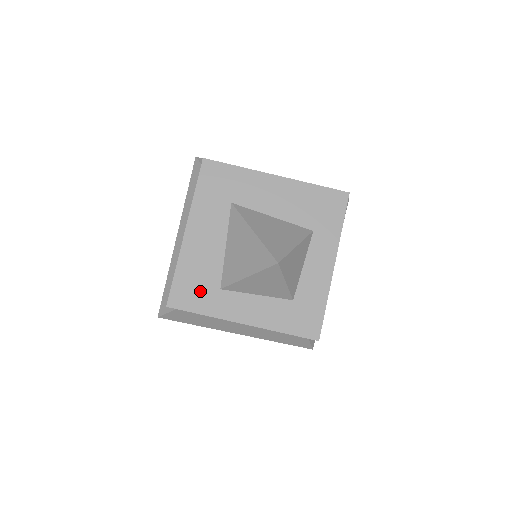
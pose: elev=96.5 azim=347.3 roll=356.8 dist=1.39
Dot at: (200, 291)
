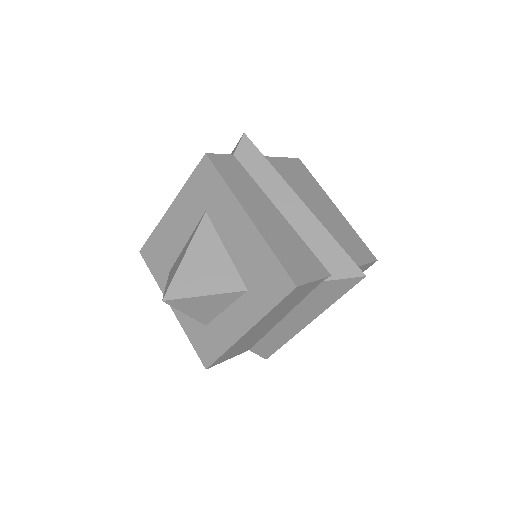
Dot at: (159, 260)
